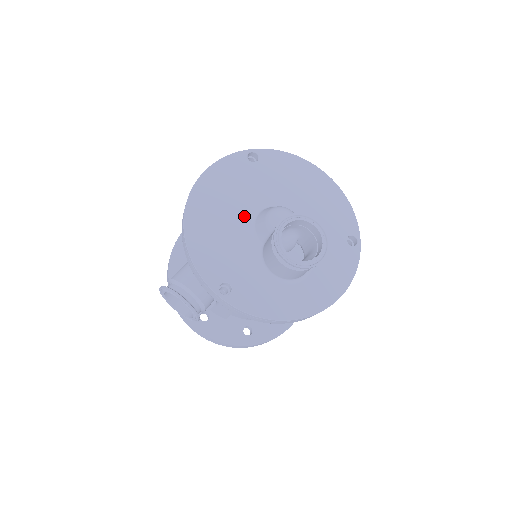
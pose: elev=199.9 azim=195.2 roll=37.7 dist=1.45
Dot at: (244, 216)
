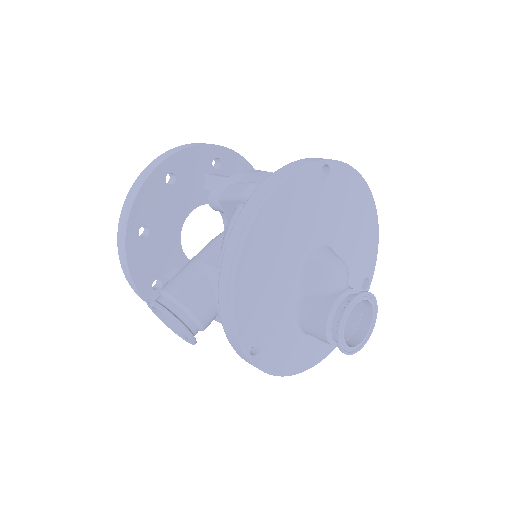
Dot at: (295, 256)
